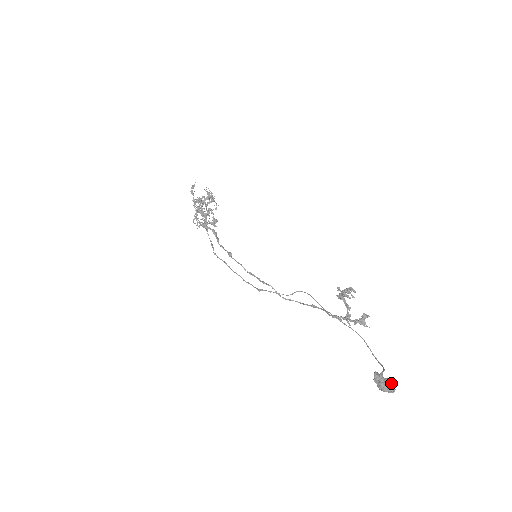
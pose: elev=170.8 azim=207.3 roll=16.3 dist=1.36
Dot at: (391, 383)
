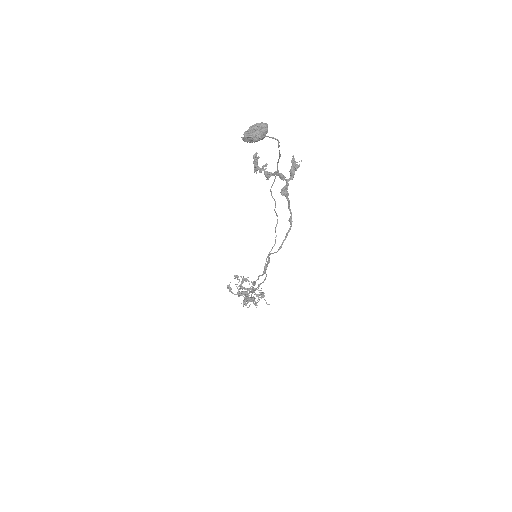
Dot at: (257, 125)
